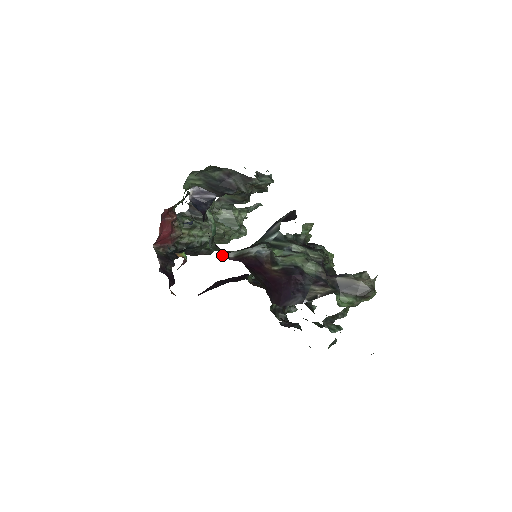
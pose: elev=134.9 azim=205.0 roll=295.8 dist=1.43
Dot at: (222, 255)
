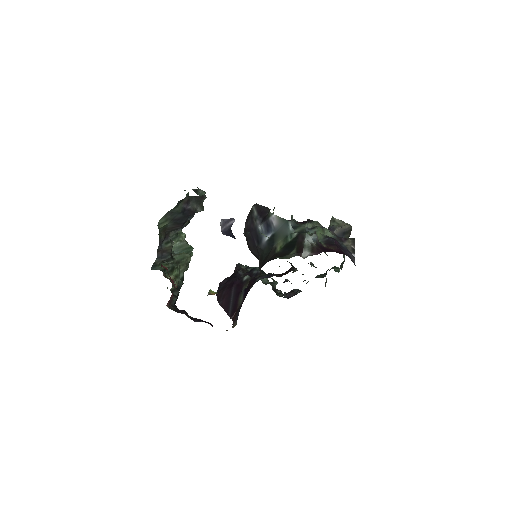
Dot at: (302, 257)
